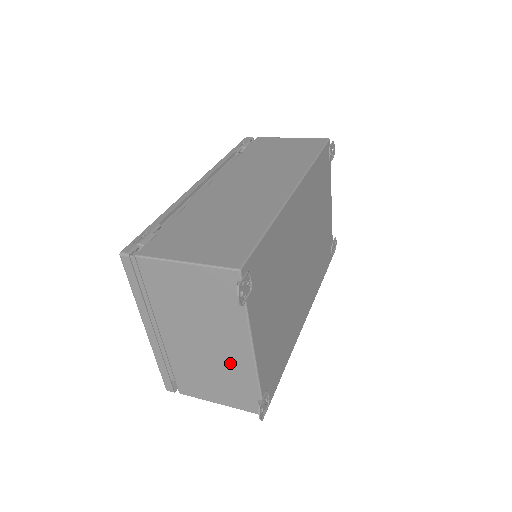
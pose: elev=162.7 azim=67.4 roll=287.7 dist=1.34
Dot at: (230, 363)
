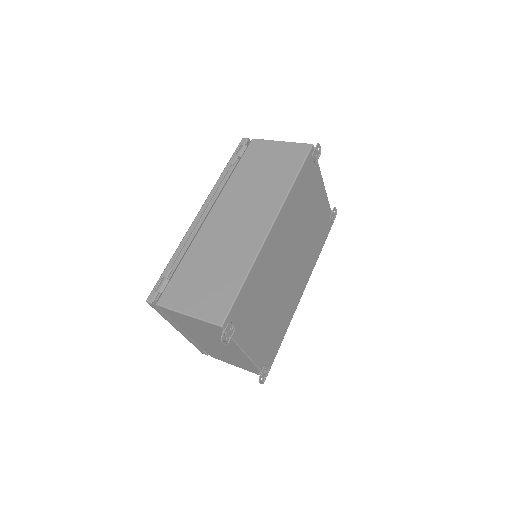
Dot at: (235, 355)
